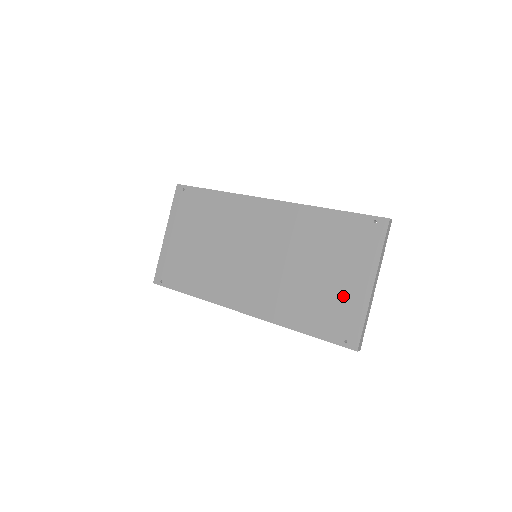
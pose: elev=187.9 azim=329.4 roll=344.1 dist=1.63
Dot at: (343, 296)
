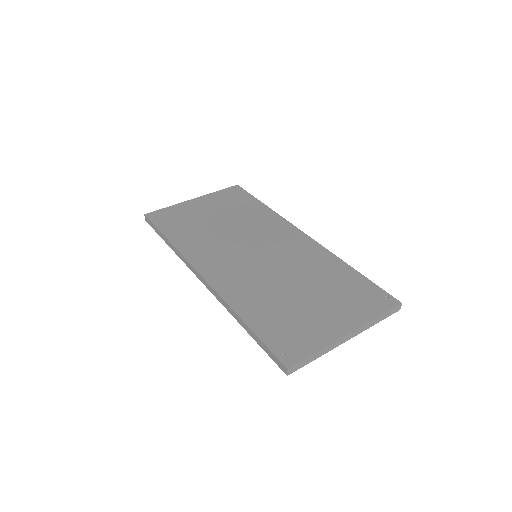
Dot at: (312, 323)
